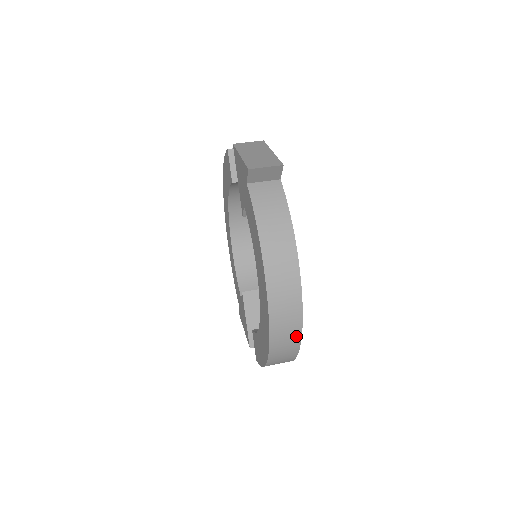
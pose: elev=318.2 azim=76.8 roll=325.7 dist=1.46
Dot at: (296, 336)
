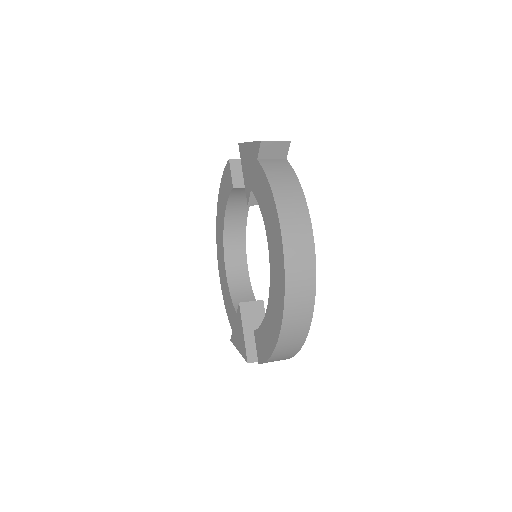
Dot at: (309, 300)
